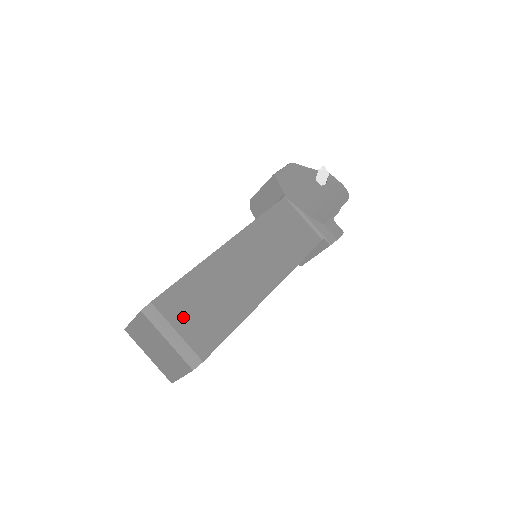
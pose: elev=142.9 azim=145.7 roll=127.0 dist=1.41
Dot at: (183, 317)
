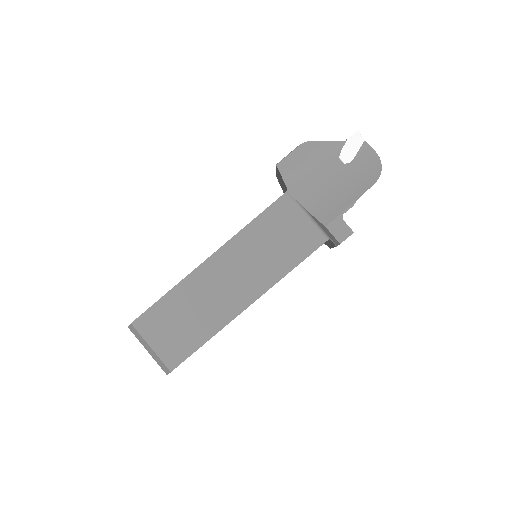
Dot at: (157, 335)
